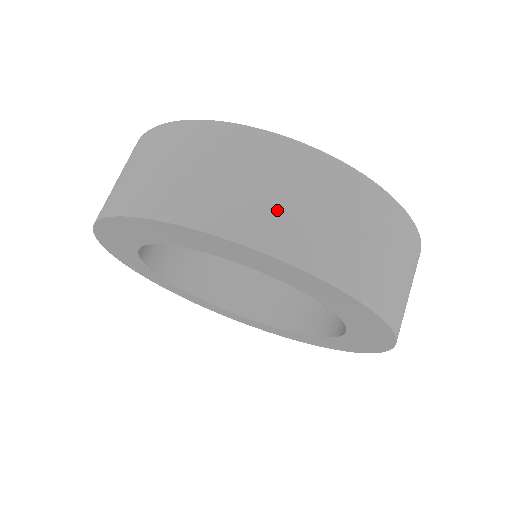
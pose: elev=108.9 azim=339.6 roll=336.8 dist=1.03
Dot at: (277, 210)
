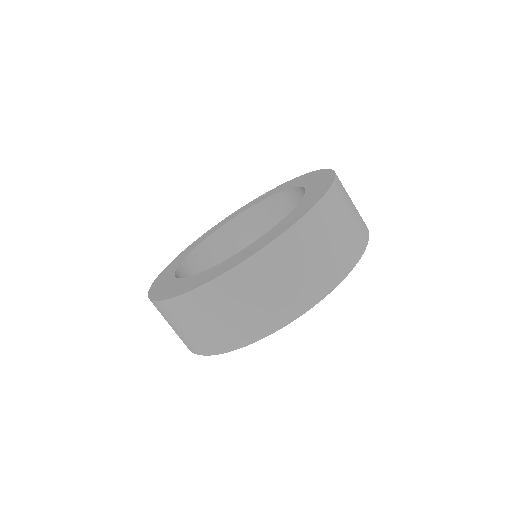
Dot at: (331, 255)
